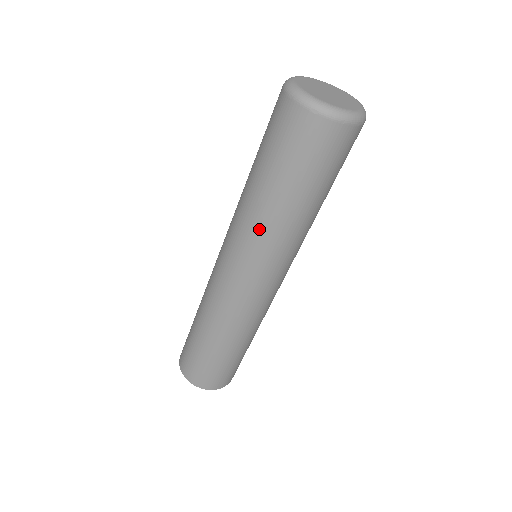
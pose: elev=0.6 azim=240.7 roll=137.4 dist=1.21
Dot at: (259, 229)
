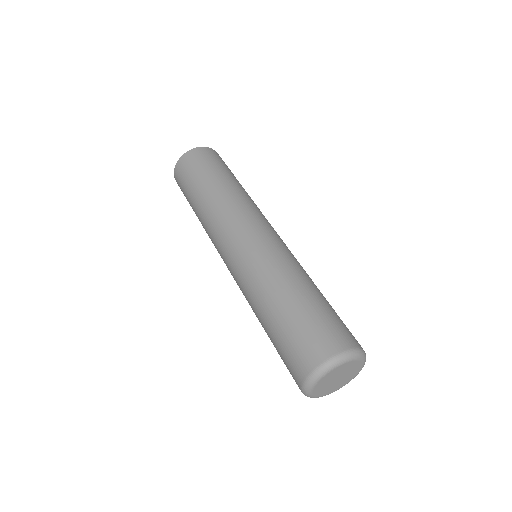
Dot at: occluded
